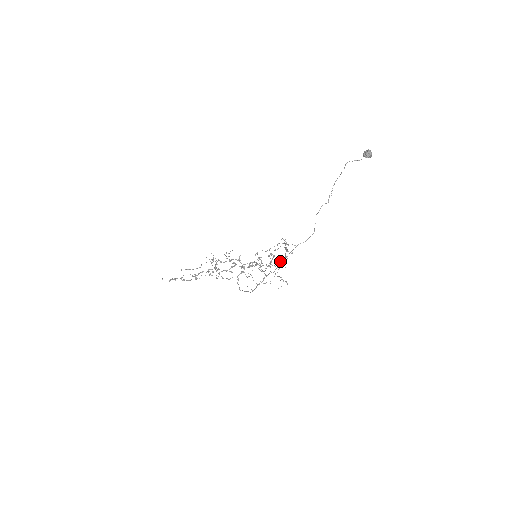
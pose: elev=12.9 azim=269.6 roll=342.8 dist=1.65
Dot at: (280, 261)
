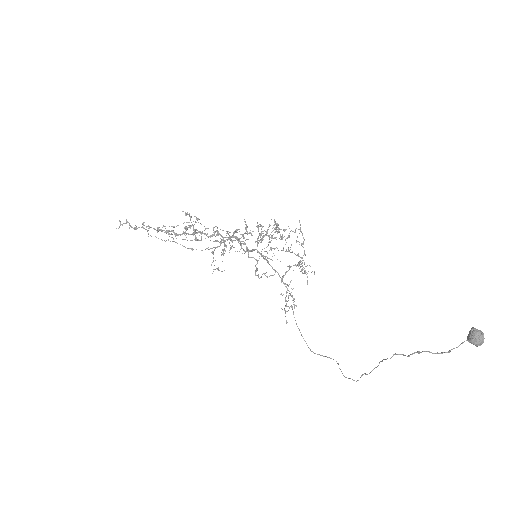
Dot at: (289, 268)
